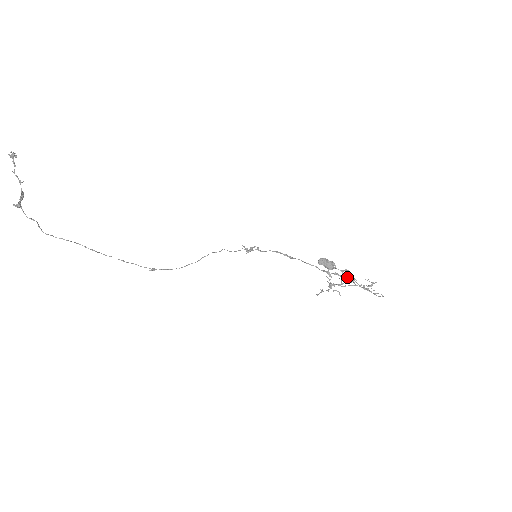
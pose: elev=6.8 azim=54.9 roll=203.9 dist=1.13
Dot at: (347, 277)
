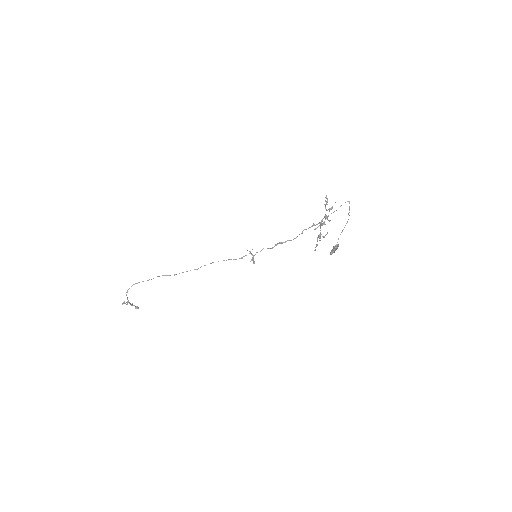
Dot at: (324, 221)
